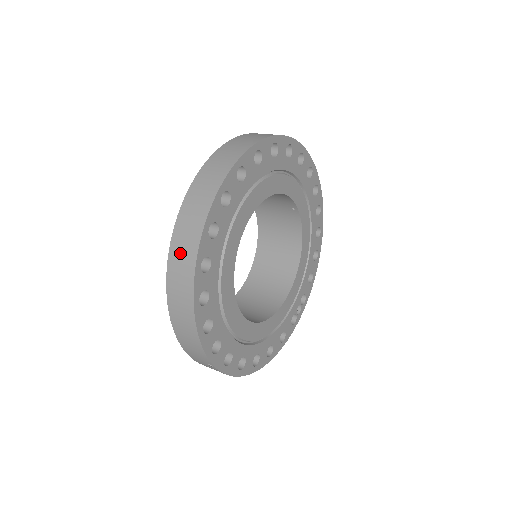
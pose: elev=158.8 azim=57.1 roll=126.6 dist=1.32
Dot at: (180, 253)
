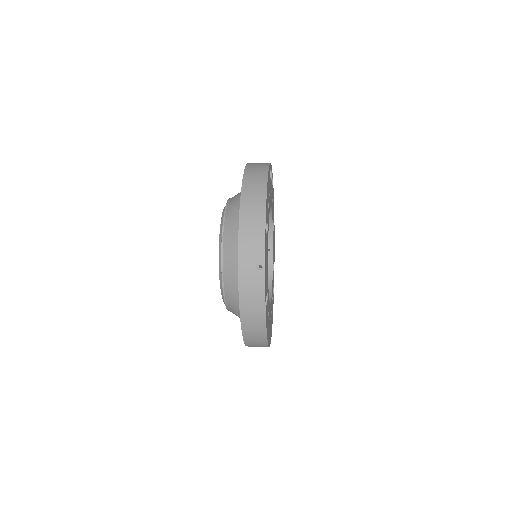
Dot at: (253, 176)
